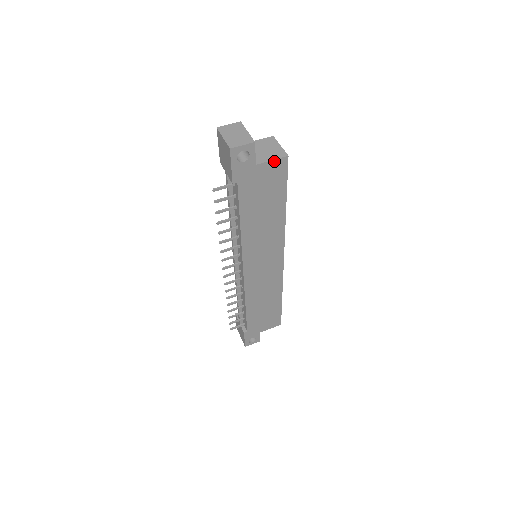
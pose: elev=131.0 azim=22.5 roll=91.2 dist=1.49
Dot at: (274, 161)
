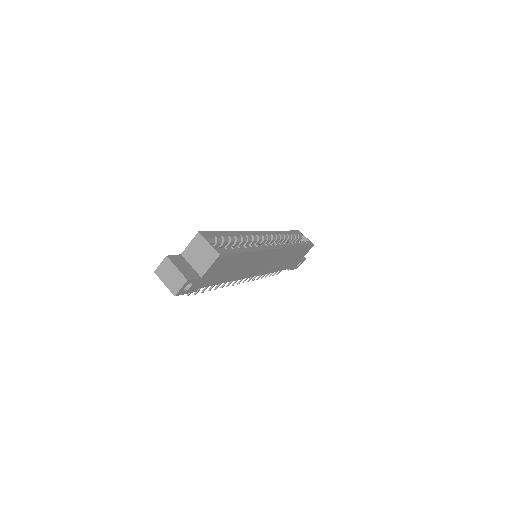
Dot at: (212, 265)
